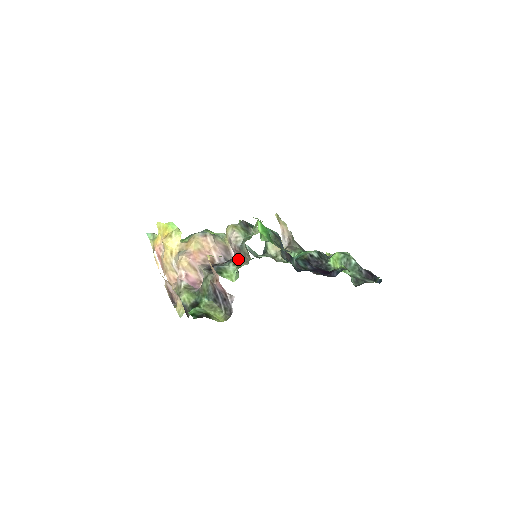
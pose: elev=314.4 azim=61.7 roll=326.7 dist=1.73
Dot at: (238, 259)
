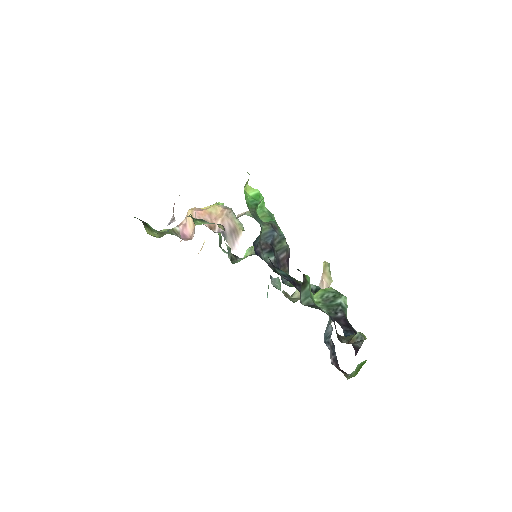
Dot at: occluded
